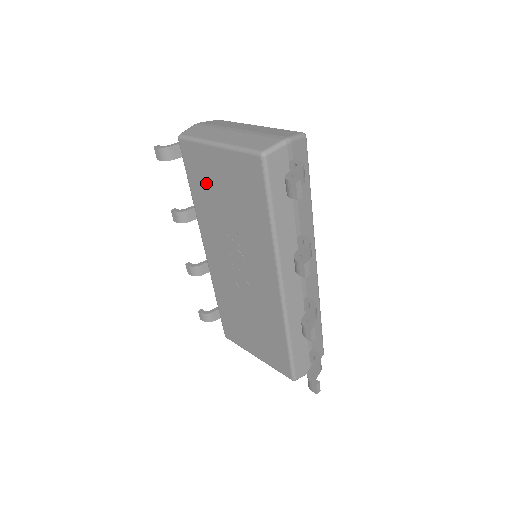
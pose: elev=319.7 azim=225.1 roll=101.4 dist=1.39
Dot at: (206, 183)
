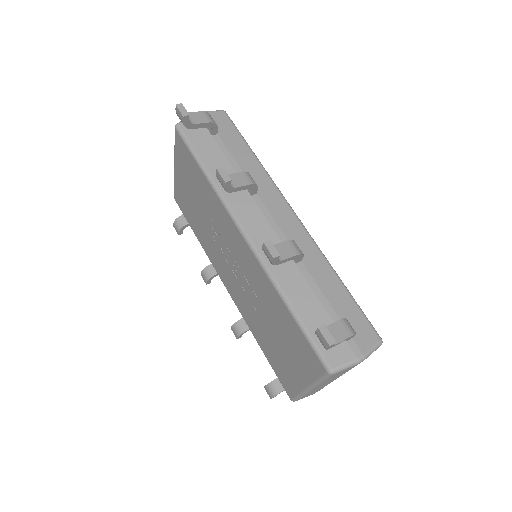
Dot at: (190, 210)
